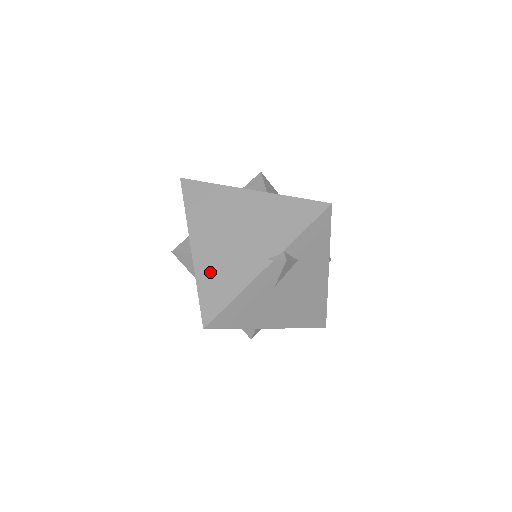
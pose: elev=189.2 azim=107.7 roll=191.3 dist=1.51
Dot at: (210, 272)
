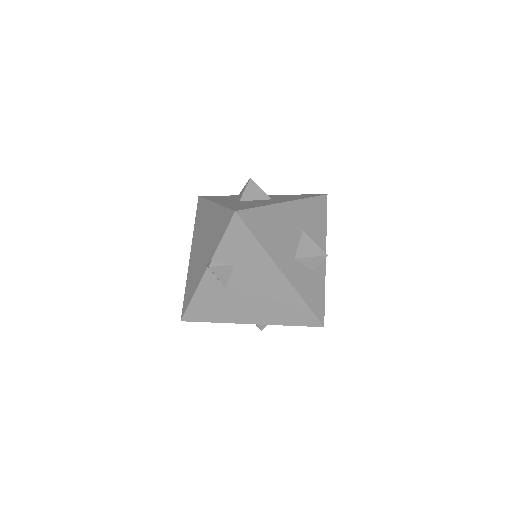
Dot at: (190, 275)
